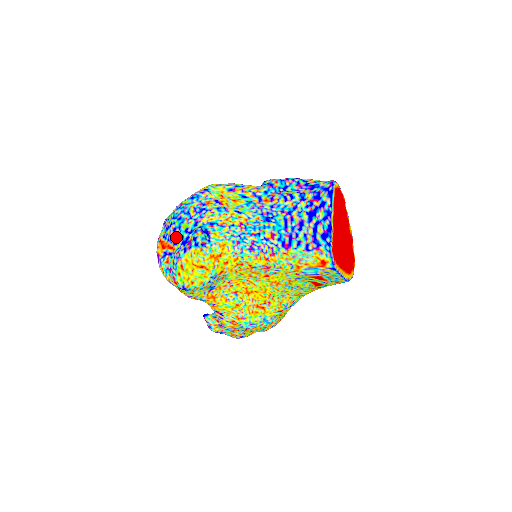
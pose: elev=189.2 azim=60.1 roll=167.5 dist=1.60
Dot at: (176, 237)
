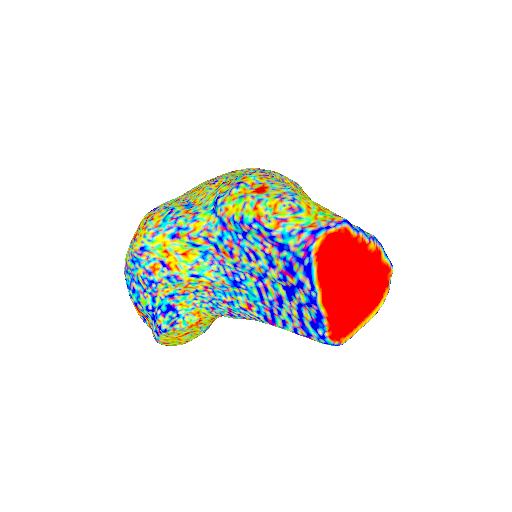
Dot at: (142, 312)
